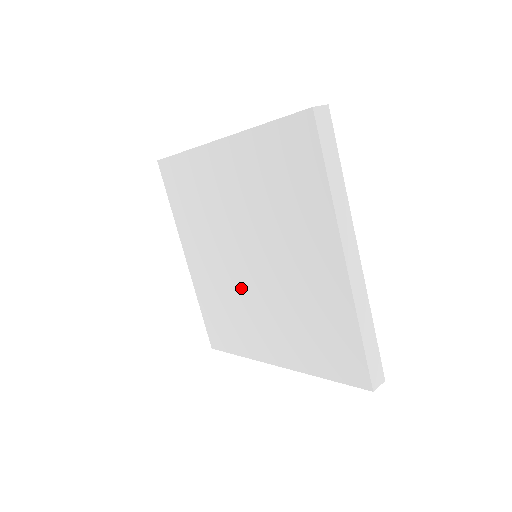
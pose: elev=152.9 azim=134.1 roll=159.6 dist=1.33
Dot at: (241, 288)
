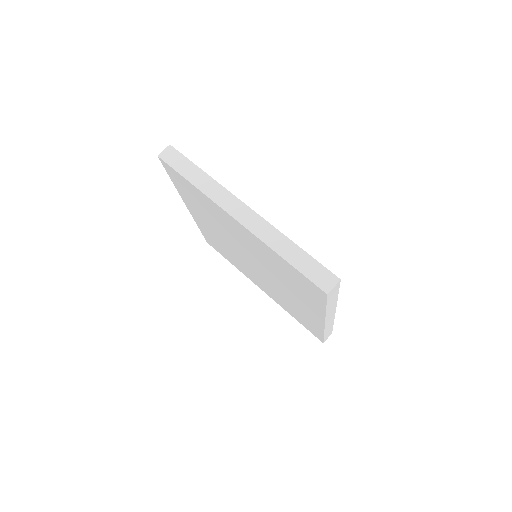
Dot at: (240, 258)
